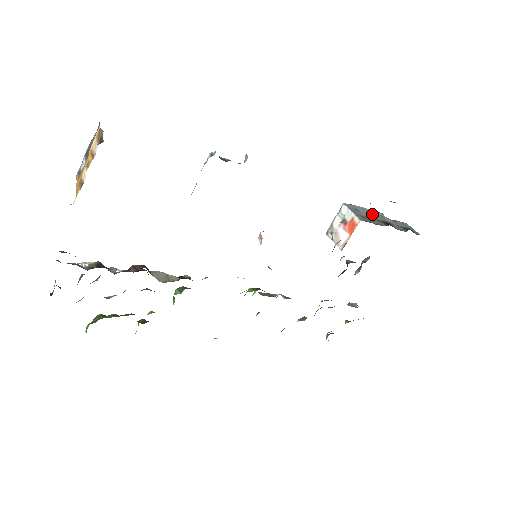
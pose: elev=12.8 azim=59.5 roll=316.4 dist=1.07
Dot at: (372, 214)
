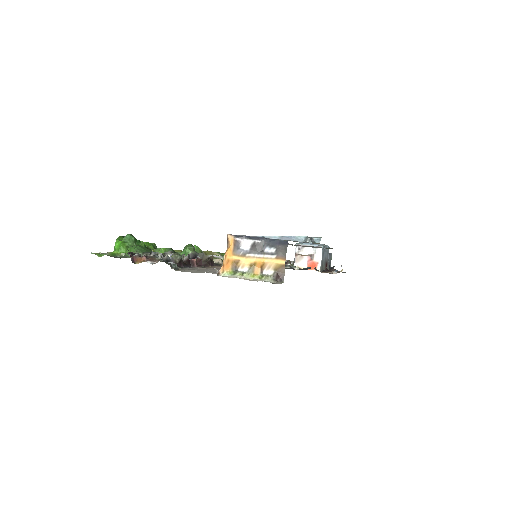
Dot at: (326, 253)
